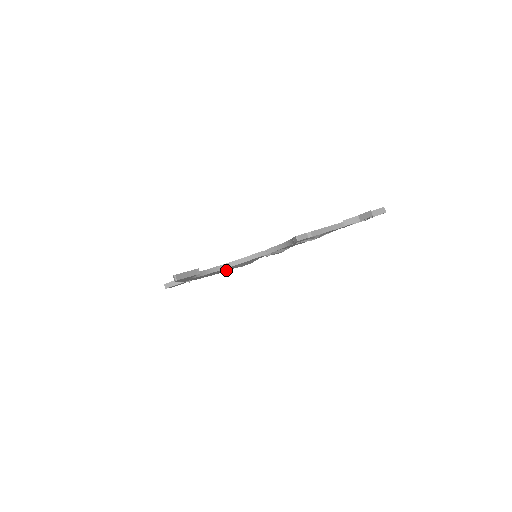
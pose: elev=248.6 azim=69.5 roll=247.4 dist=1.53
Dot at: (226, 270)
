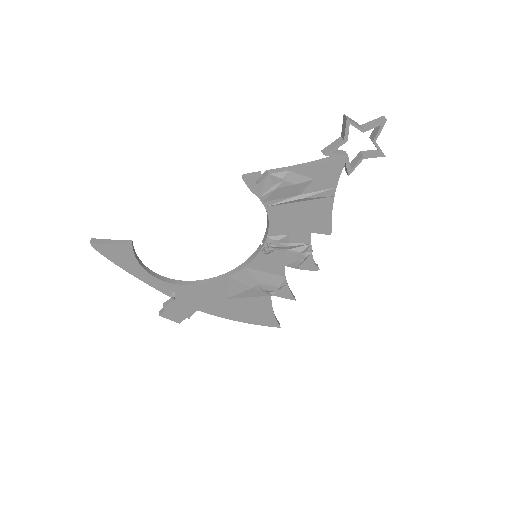
Dot at: (266, 314)
